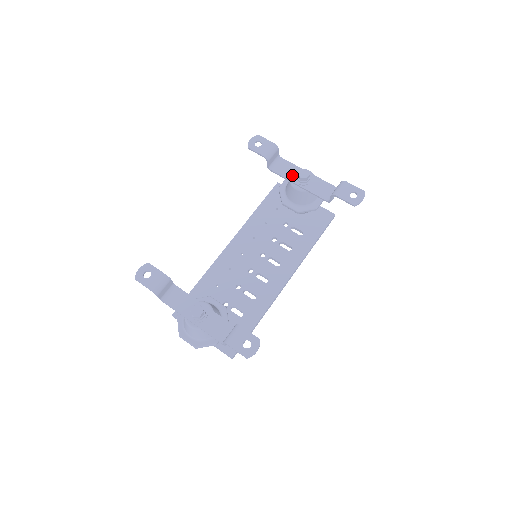
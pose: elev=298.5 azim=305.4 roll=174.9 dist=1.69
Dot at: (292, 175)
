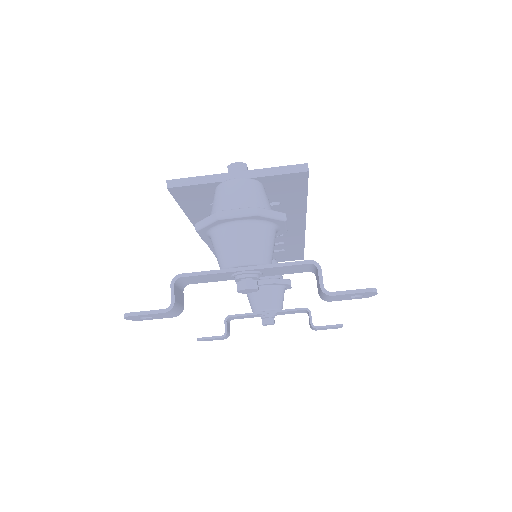
Dot at: (225, 278)
